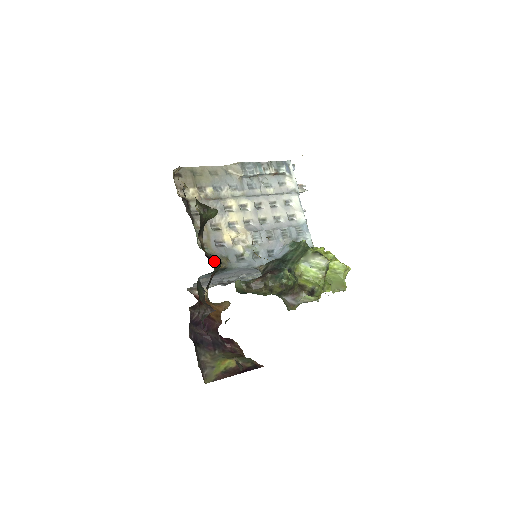
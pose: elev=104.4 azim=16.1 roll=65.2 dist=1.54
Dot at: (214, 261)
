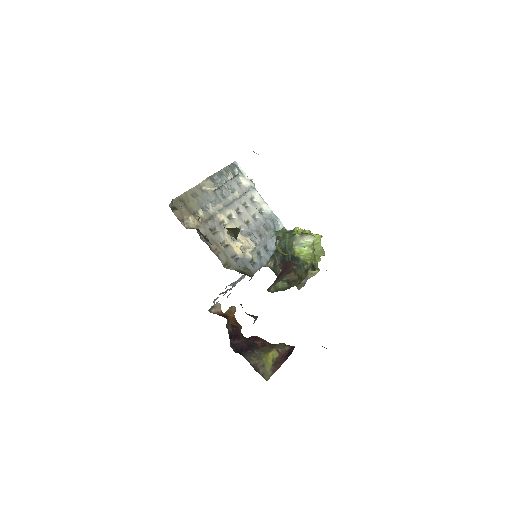
Dot at: occluded
